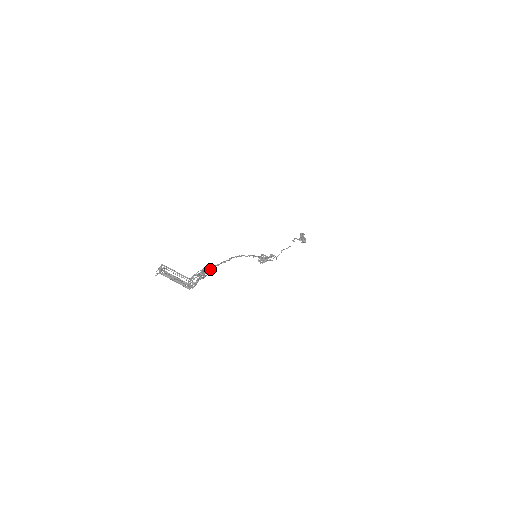
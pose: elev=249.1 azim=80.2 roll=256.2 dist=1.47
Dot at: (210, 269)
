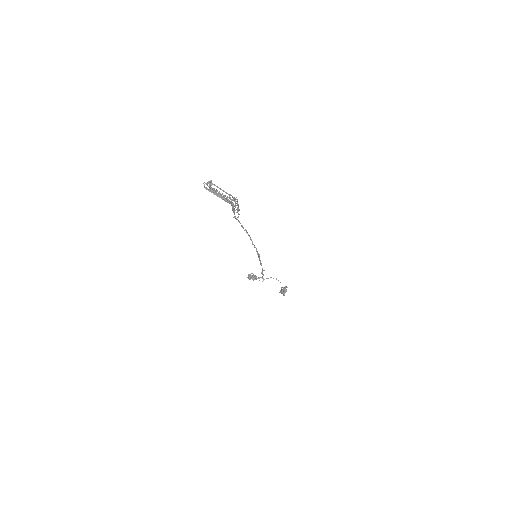
Dot at: (239, 209)
